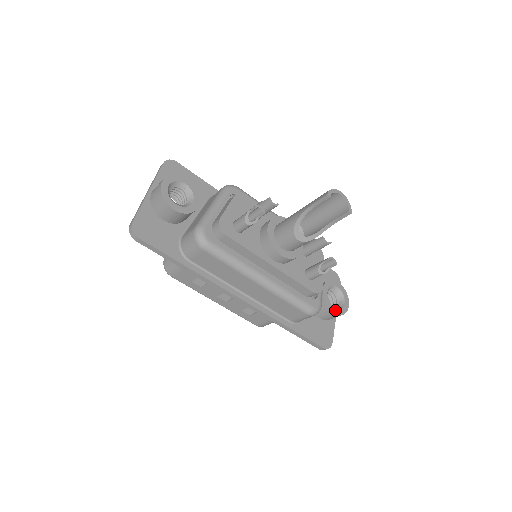
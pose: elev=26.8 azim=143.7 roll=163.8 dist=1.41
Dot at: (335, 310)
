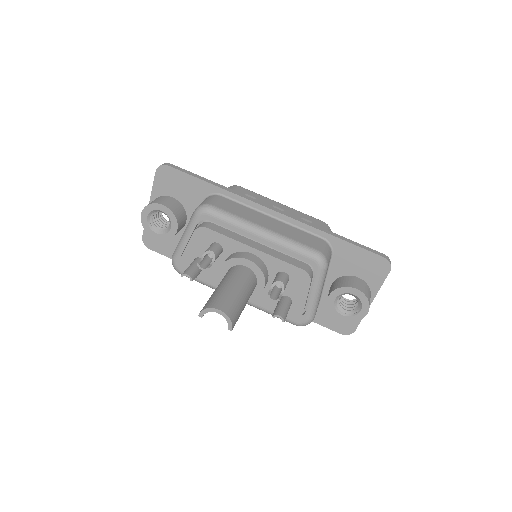
Dot at: (342, 317)
